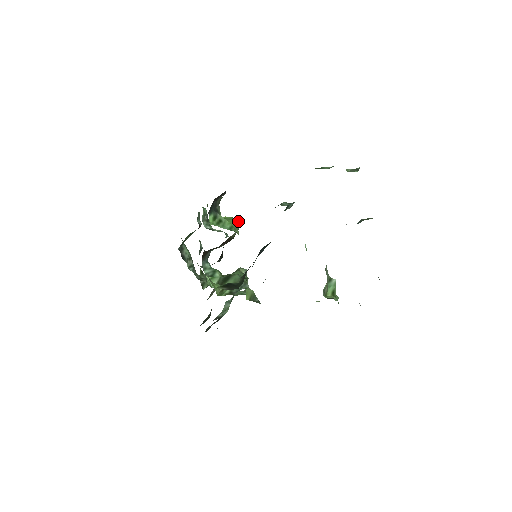
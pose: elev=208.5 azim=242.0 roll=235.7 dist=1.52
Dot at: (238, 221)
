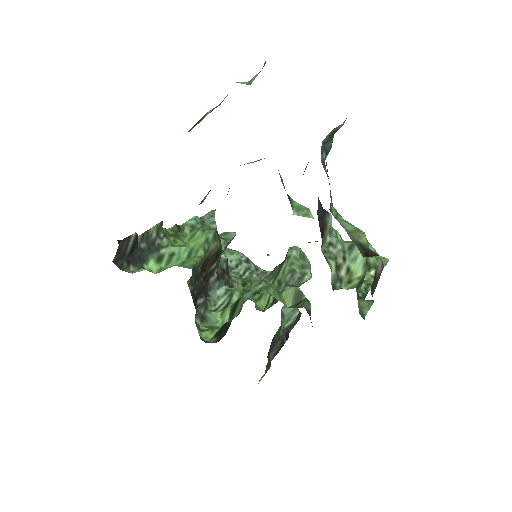
Dot at: (204, 231)
